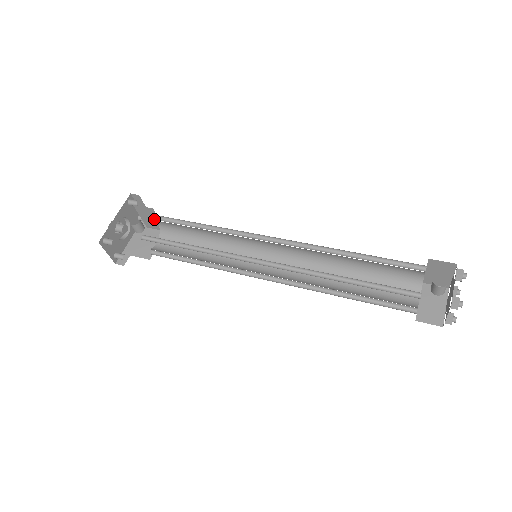
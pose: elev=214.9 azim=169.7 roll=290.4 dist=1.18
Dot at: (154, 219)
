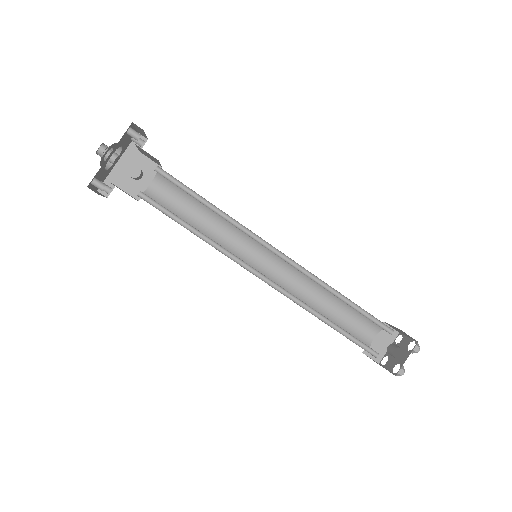
Dot at: (157, 170)
